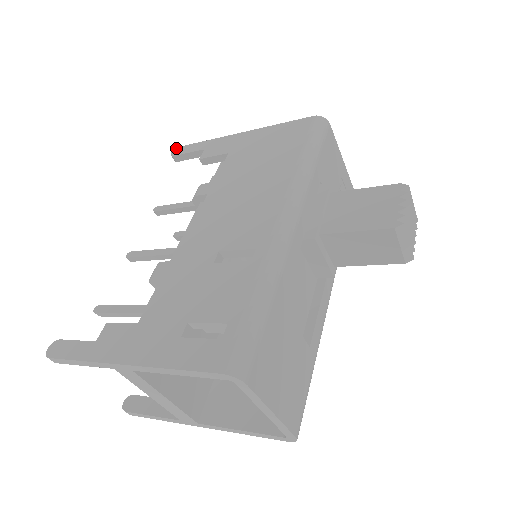
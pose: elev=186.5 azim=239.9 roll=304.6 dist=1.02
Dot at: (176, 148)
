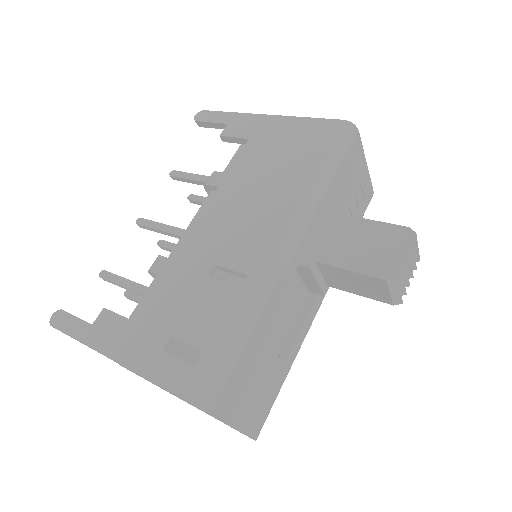
Dot at: (201, 111)
